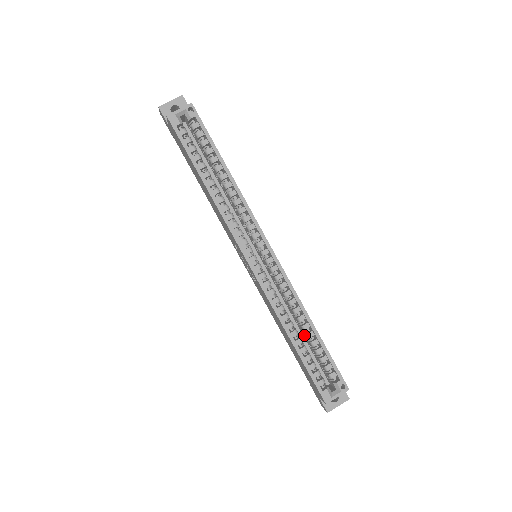
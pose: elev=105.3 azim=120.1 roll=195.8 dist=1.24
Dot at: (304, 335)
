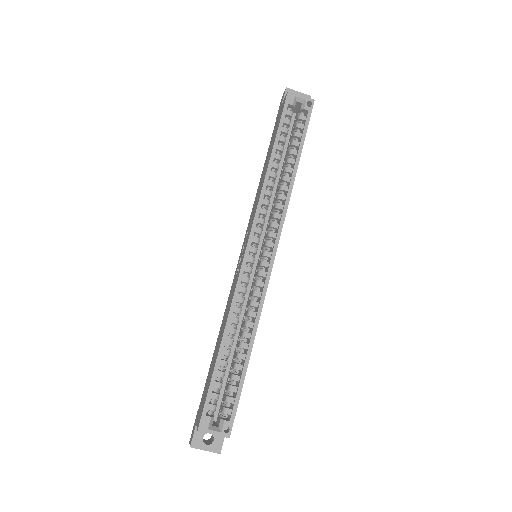
Dot at: (235, 354)
